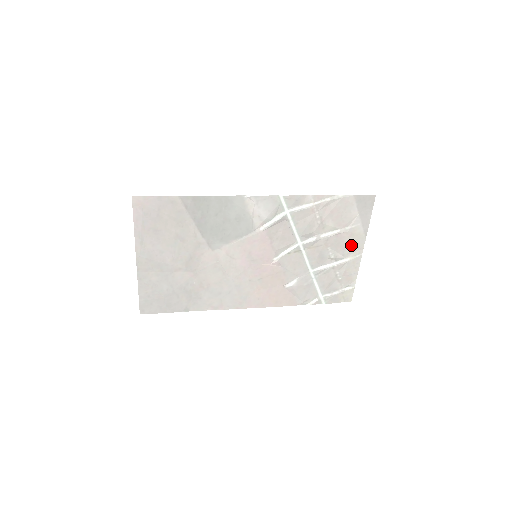
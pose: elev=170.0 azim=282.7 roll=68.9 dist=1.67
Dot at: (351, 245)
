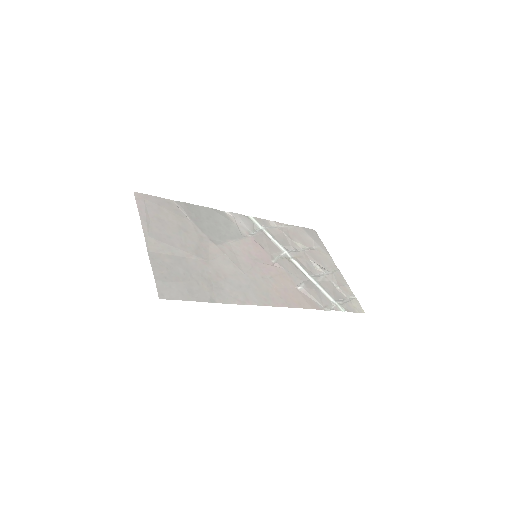
Dot at: (325, 261)
